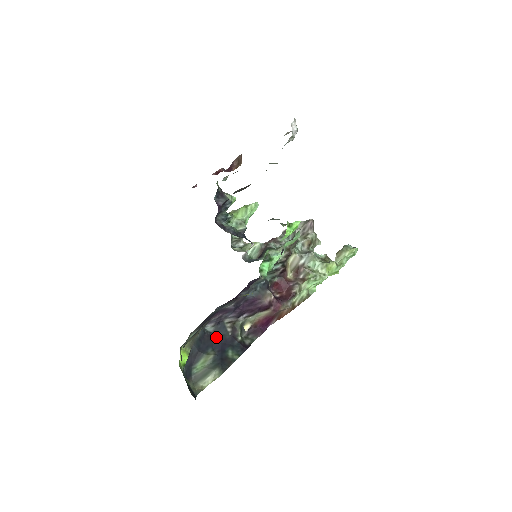
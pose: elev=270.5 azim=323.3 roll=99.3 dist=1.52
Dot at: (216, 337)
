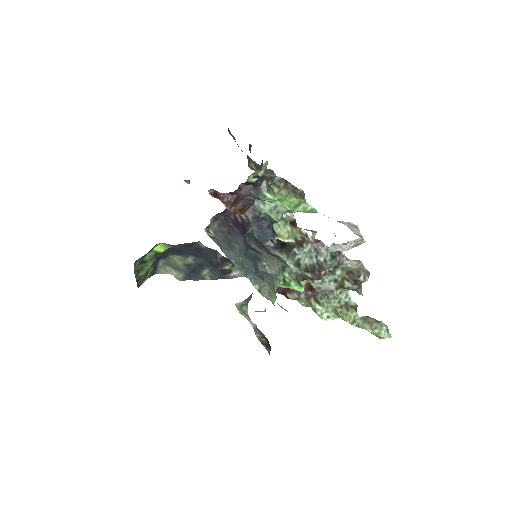
Dot at: (204, 253)
